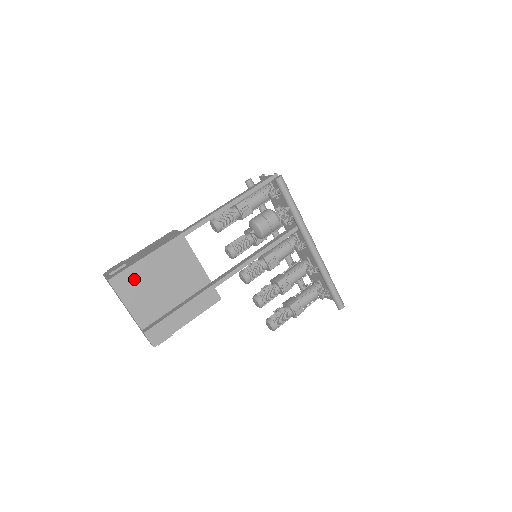
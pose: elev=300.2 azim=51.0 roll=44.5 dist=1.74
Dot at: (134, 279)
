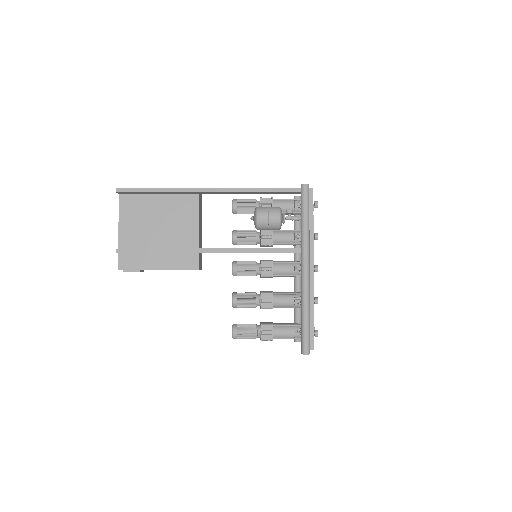
Dot at: (139, 204)
